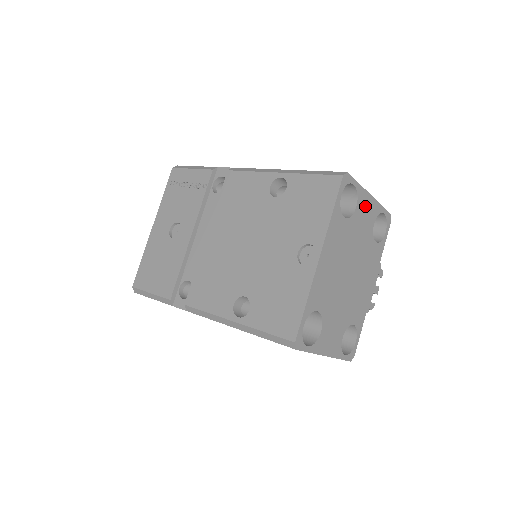
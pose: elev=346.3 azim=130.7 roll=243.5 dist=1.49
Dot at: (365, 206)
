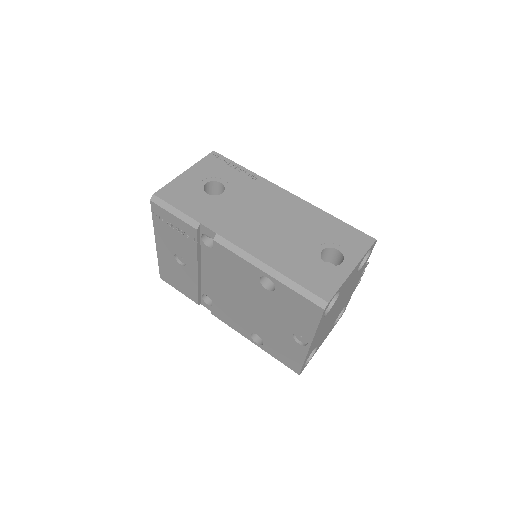
Dot at: (348, 280)
